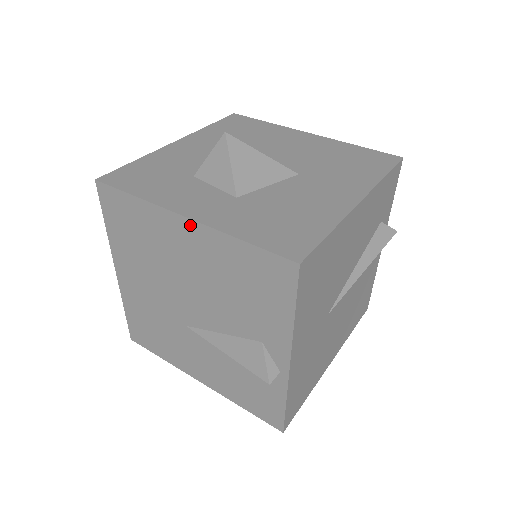
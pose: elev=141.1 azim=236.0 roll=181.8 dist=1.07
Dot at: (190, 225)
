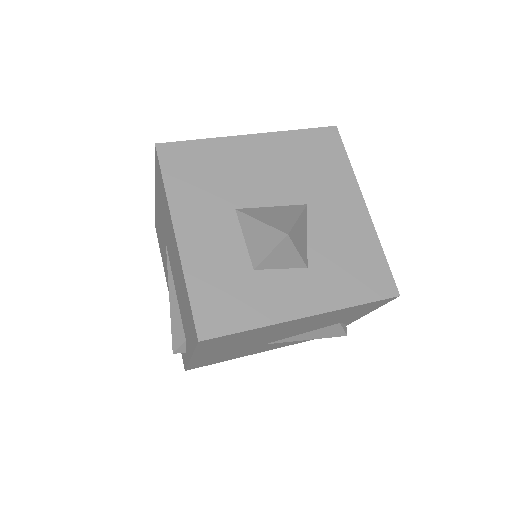
Dot at: (310, 318)
